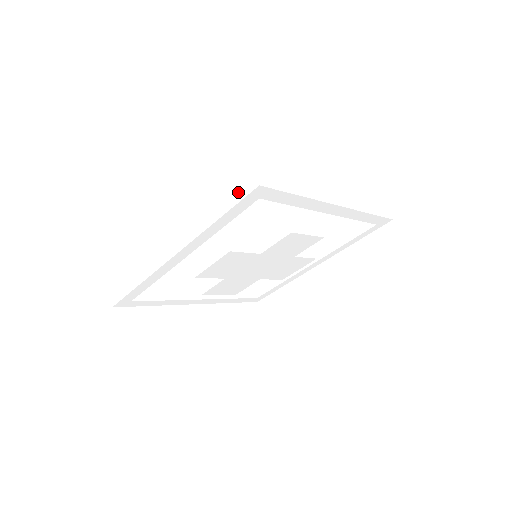
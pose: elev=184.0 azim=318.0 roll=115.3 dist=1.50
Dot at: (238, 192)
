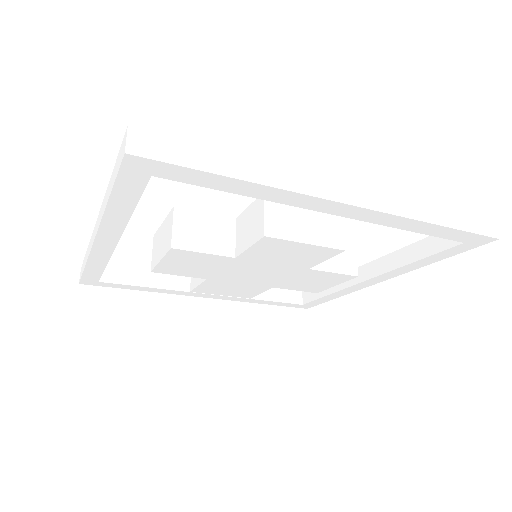
Dot at: (118, 161)
